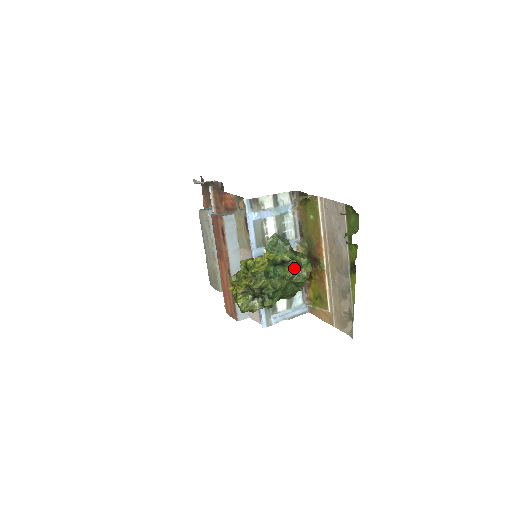
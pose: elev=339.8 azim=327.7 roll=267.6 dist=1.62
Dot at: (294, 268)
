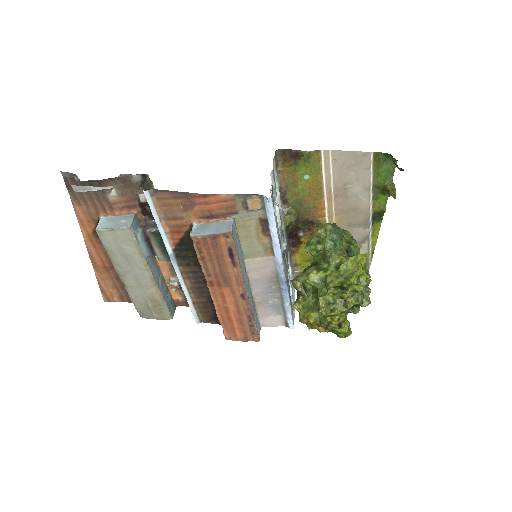
Dot at: (358, 253)
